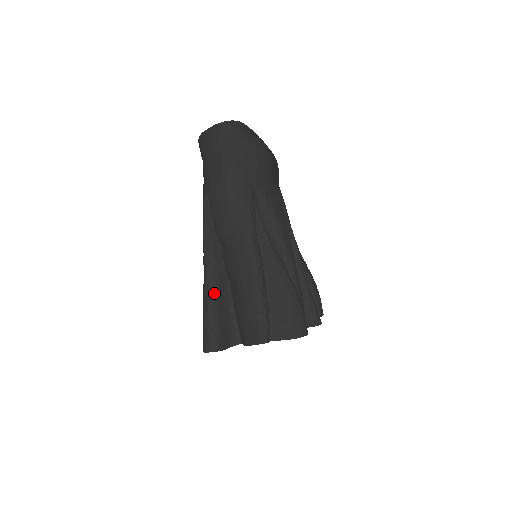
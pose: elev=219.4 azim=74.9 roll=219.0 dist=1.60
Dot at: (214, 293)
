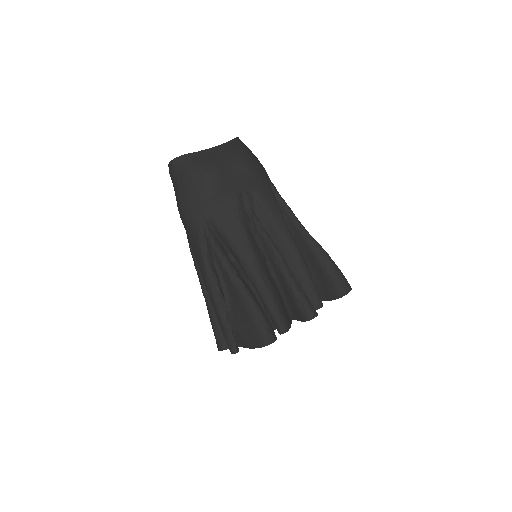
Dot at: (209, 307)
